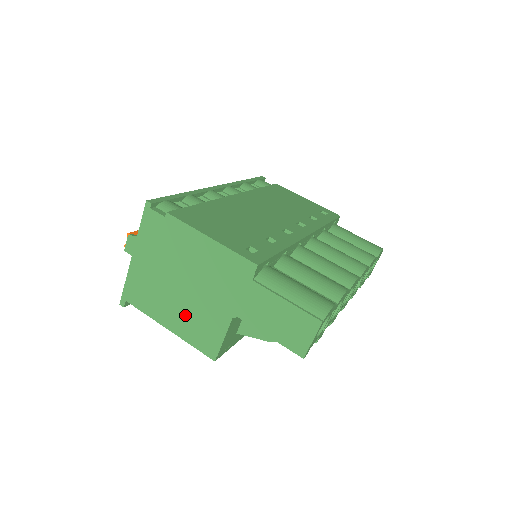
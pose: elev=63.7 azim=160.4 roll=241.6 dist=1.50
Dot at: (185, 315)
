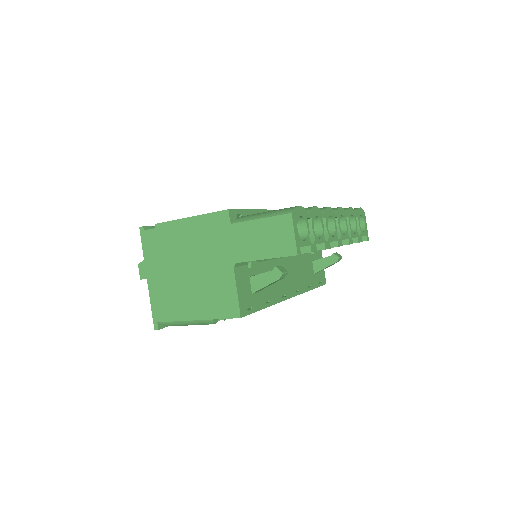
Dot at: (202, 295)
